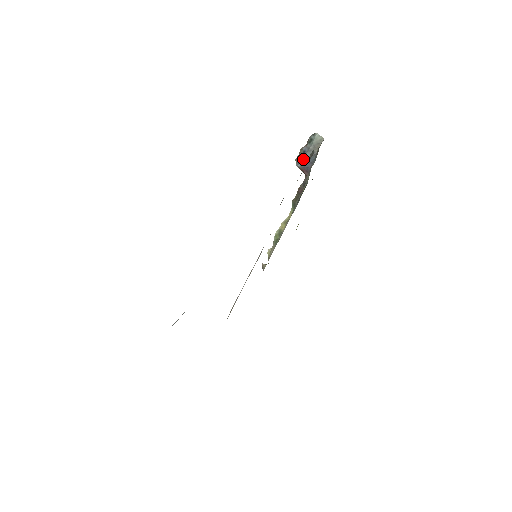
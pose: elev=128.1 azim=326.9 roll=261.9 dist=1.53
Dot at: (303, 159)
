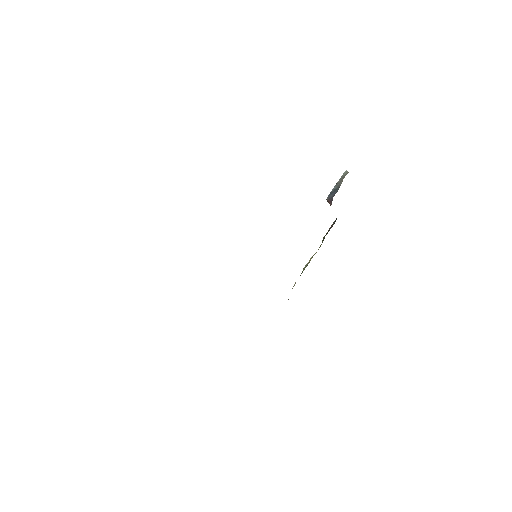
Dot at: (330, 192)
